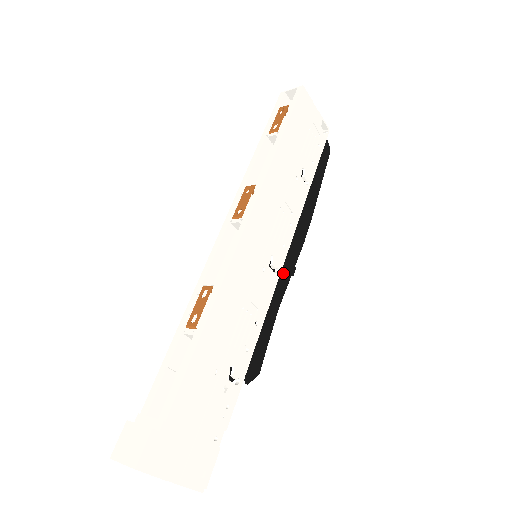
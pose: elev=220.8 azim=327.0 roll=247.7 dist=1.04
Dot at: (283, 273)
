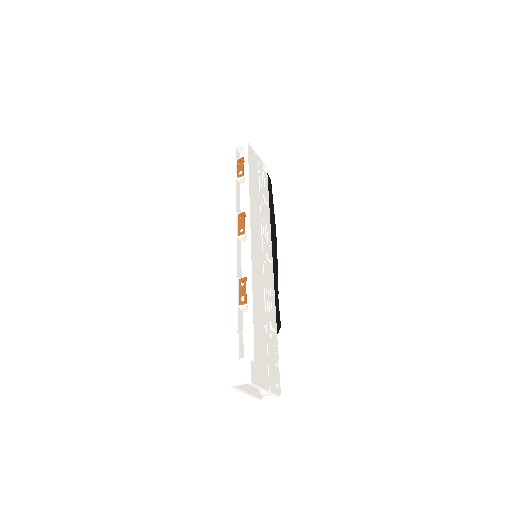
Dot at: (274, 263)
